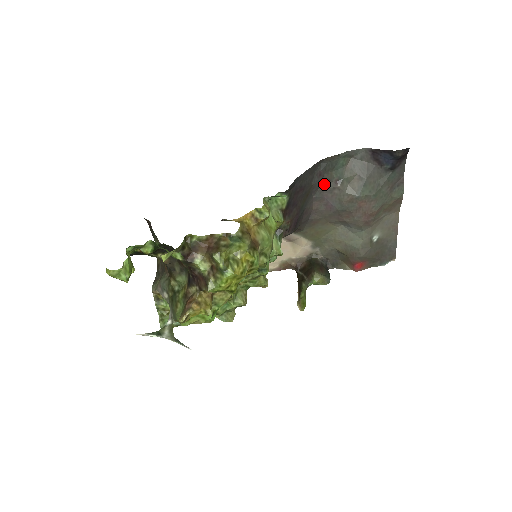
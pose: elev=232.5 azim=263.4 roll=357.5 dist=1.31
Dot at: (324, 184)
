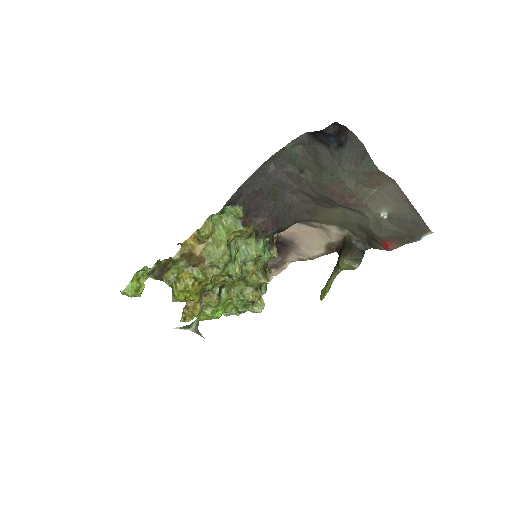
Dot at: (290, 178)
